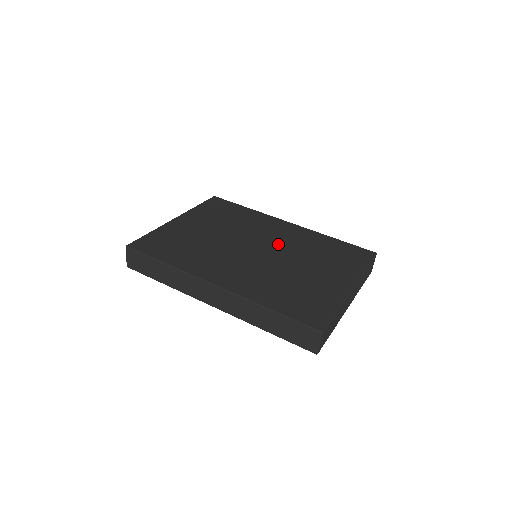
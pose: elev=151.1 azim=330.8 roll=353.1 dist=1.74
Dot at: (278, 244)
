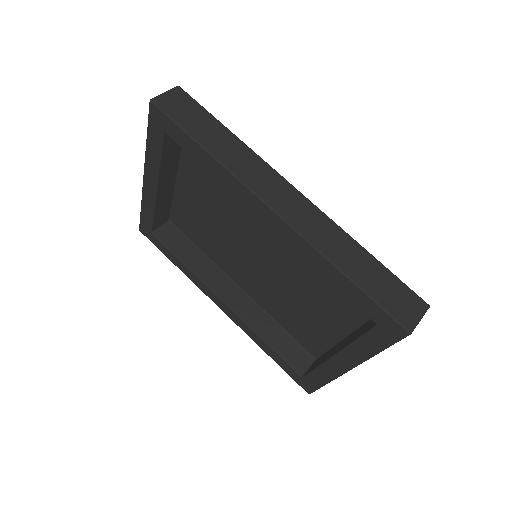
Dot at: occluded
